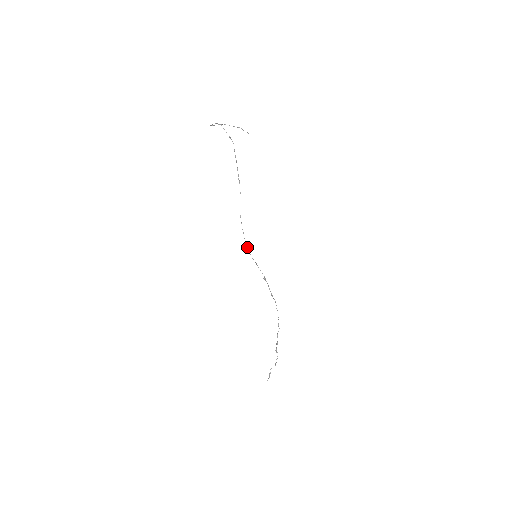
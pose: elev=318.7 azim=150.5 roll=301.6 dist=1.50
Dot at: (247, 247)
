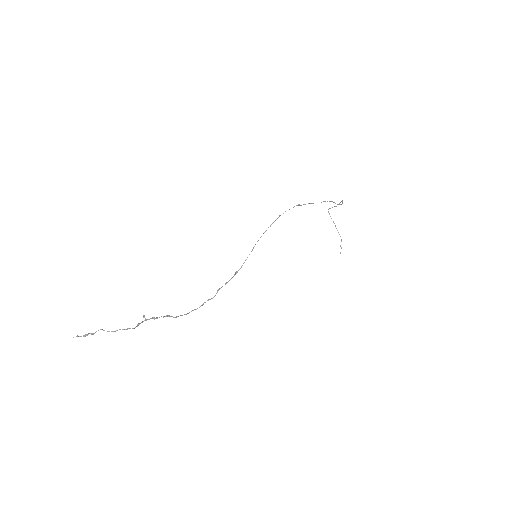
Dot at: occluded
